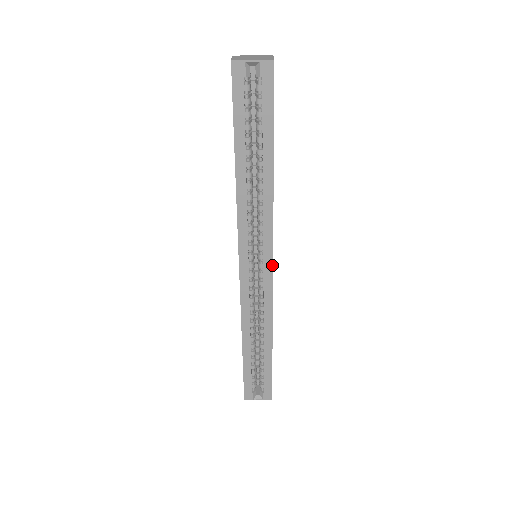
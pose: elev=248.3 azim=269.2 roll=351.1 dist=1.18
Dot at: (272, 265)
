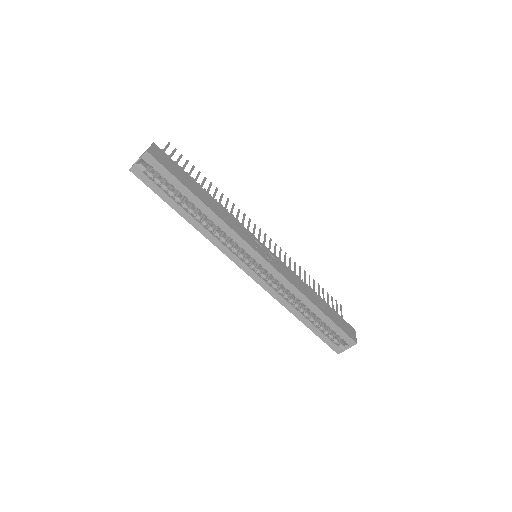
Dot at: (262, 257)
